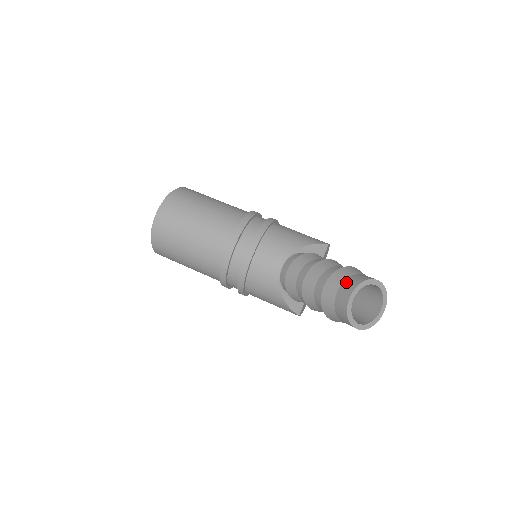
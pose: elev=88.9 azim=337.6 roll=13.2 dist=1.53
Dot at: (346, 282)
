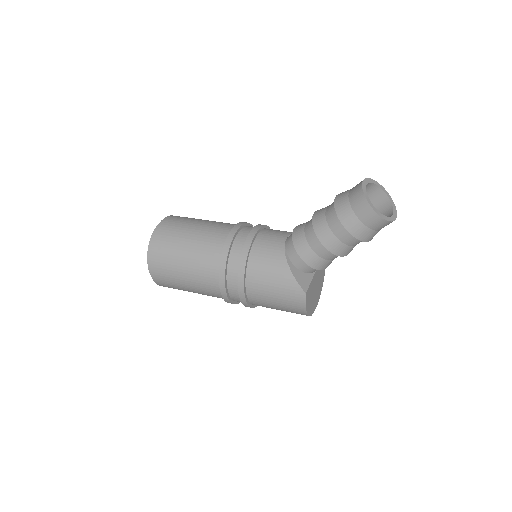
Dot at: occluded
